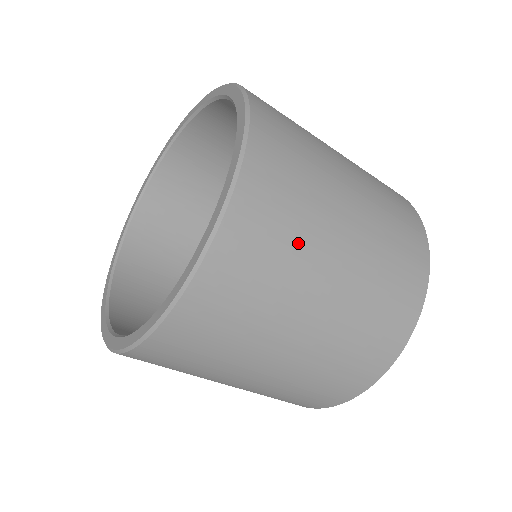
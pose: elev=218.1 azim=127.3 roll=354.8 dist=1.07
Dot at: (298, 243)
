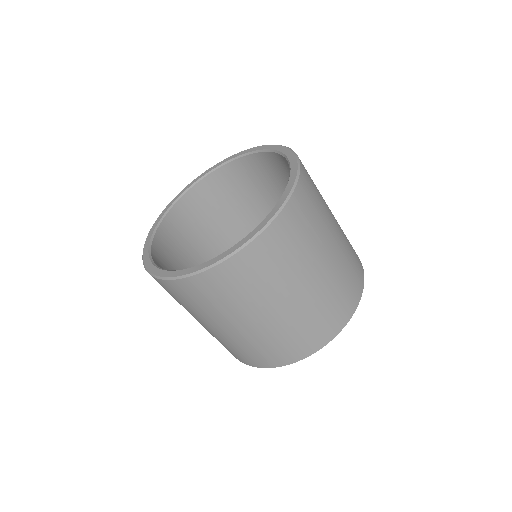
Dot at: (240, 300)
